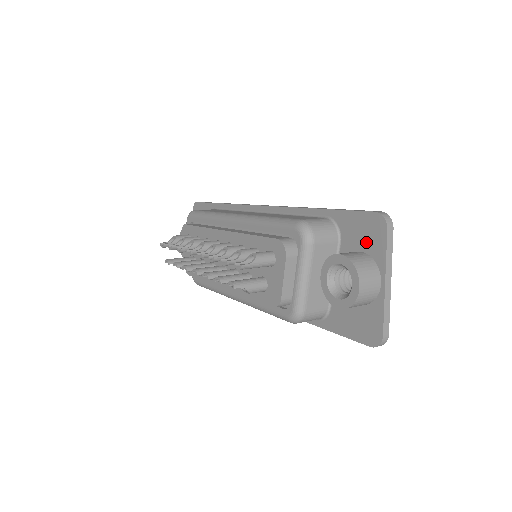
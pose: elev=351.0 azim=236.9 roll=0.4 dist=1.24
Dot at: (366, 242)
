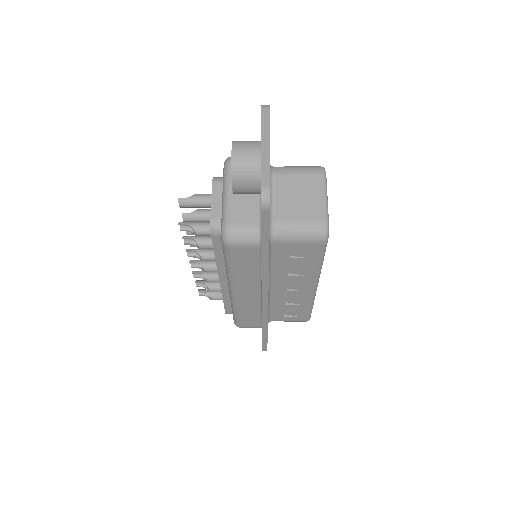
Dot at: occluded
